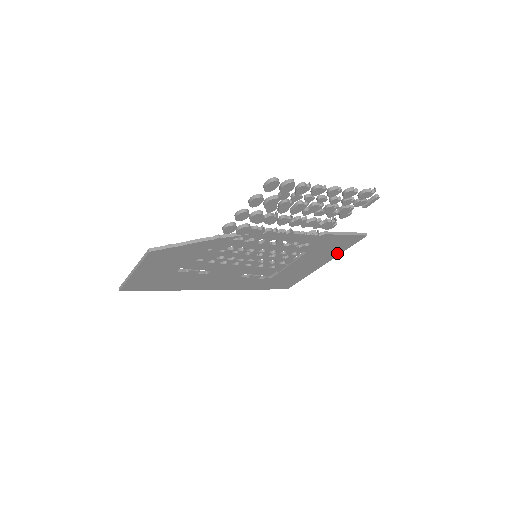
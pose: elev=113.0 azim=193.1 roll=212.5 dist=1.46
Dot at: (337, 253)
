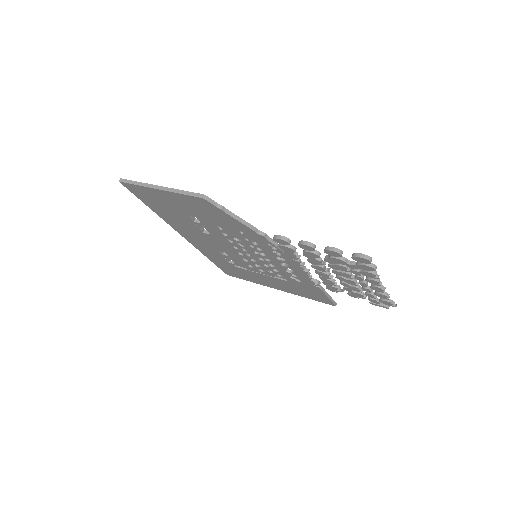
Dot at: (300, 294)
